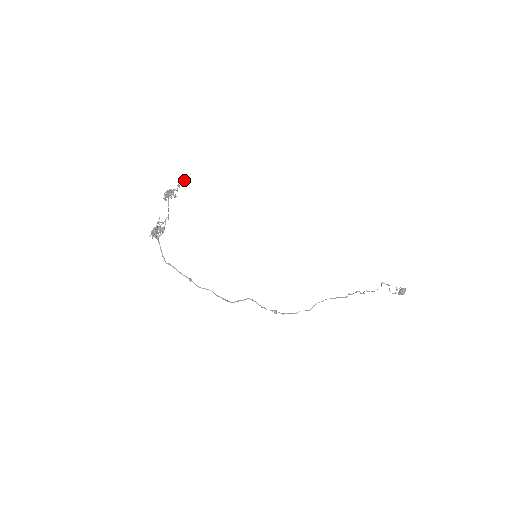
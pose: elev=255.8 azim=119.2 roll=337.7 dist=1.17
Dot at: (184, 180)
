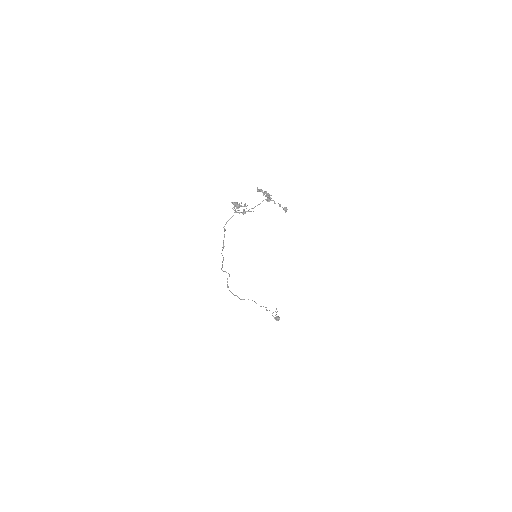
Dot at: (287, 209)
